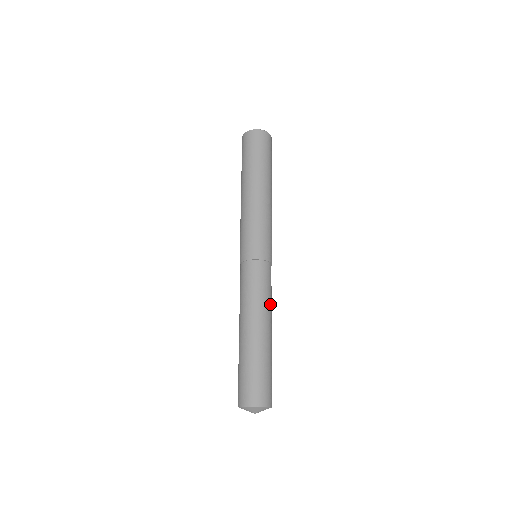
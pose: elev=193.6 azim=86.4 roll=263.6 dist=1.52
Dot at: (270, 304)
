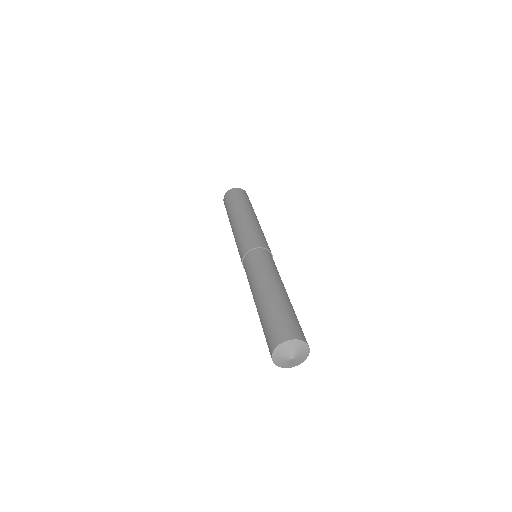
Dot at: occluded
